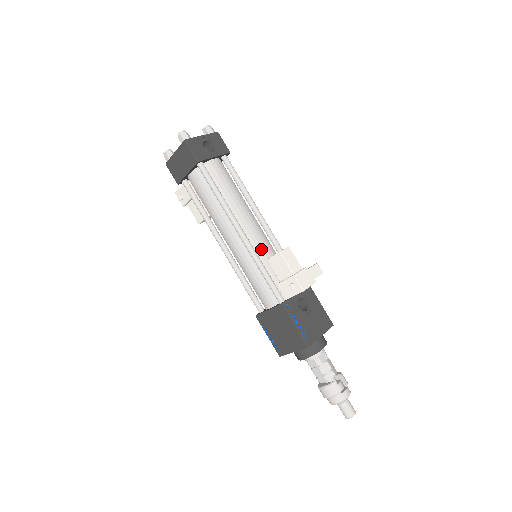
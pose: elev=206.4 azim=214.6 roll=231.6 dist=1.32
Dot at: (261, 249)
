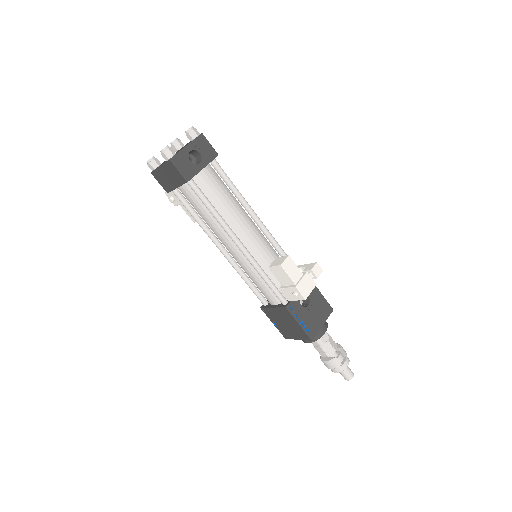
Dot at: (261, 256)
